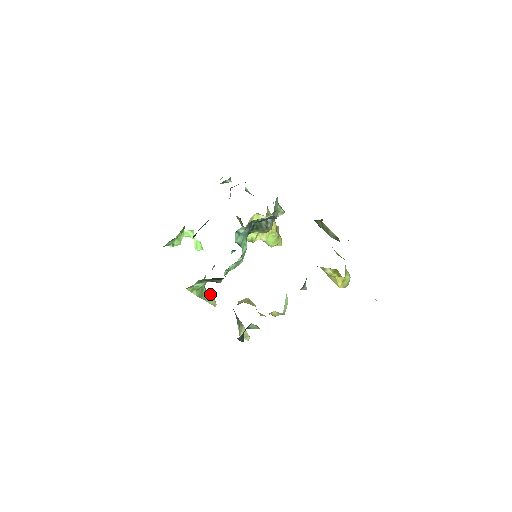
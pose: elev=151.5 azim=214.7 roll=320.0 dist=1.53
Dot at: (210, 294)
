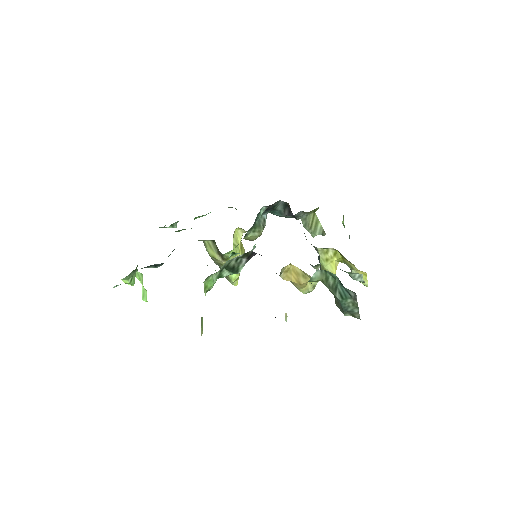
Dot at: occluded
